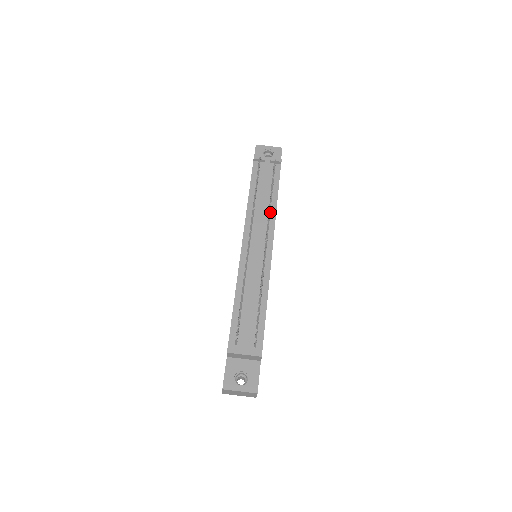
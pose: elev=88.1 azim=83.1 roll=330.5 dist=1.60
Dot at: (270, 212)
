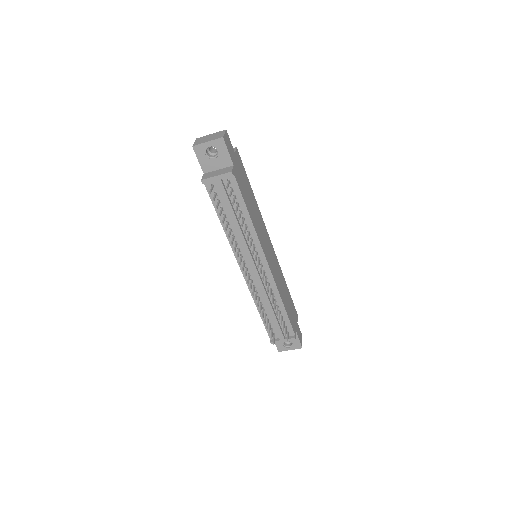
Dot at: (249, 233)
